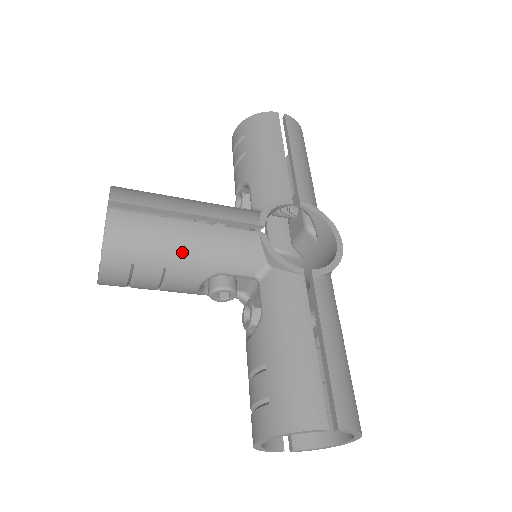
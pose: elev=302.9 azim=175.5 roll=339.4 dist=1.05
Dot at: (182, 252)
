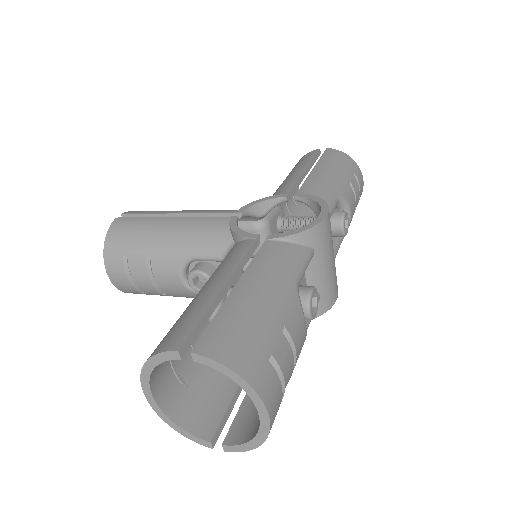
Dot at: (158, 240)
